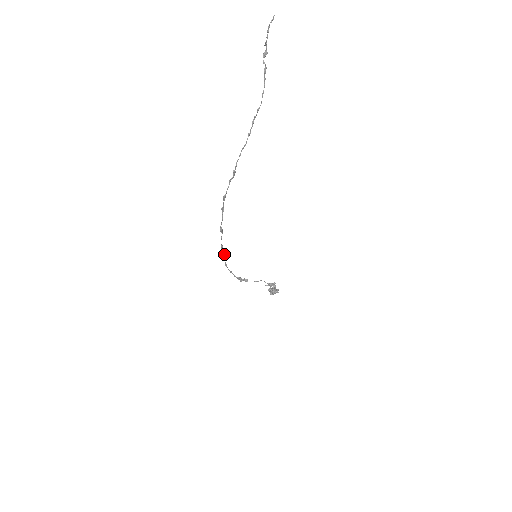
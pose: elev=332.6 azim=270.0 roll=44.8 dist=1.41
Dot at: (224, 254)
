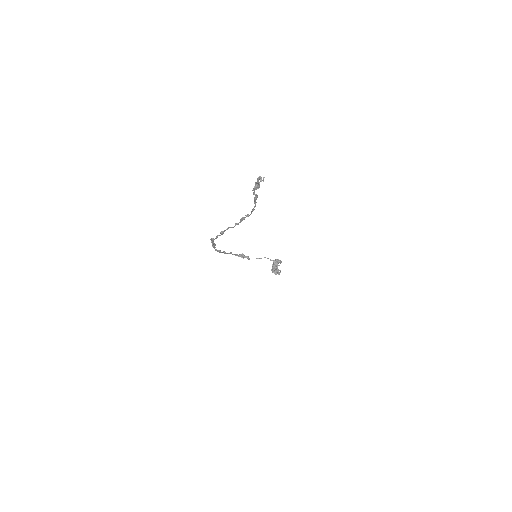
Dot at: (220, 252)
